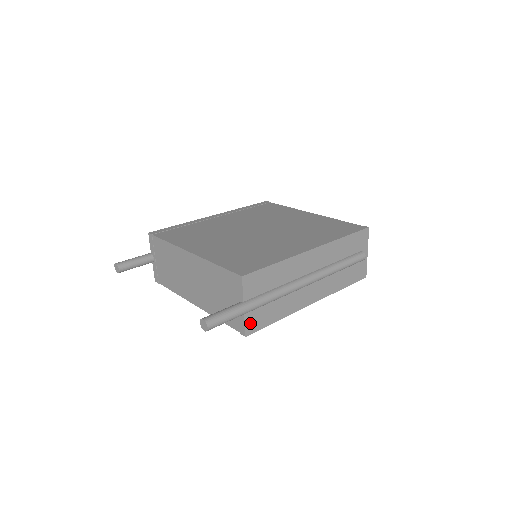
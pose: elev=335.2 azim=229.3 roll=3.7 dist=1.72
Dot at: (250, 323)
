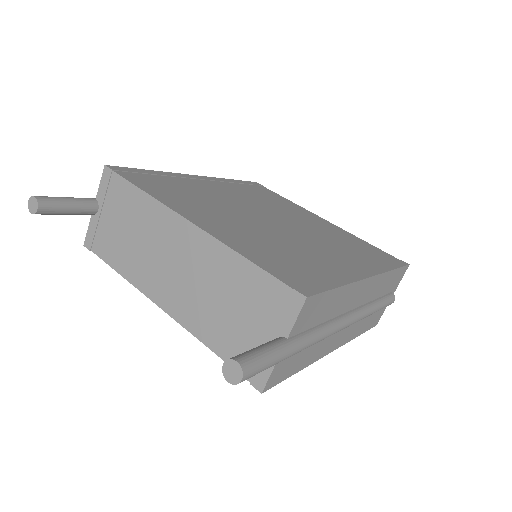
Dot at: (276, 372)
